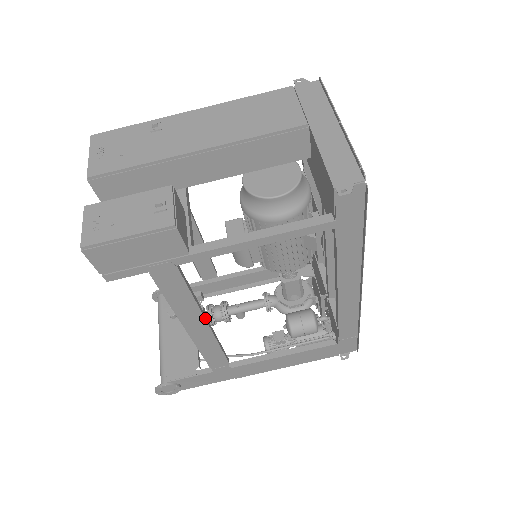
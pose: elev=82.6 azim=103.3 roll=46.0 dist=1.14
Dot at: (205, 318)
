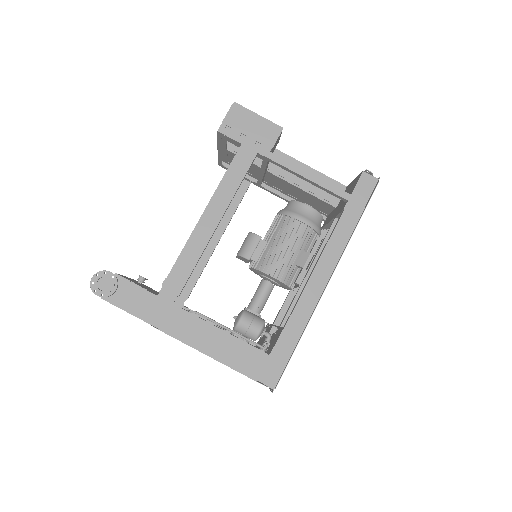
Dot at: (223, 215)
